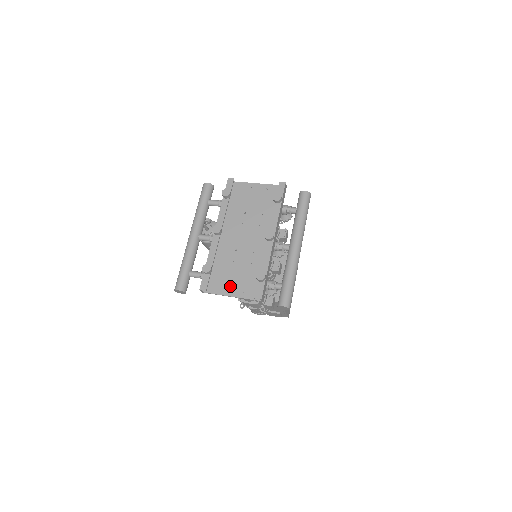
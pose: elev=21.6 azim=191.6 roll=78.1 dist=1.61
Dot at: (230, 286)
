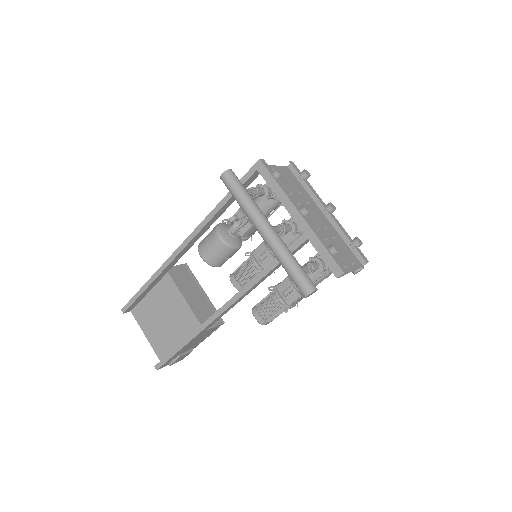
Dot at: (343, 263)
